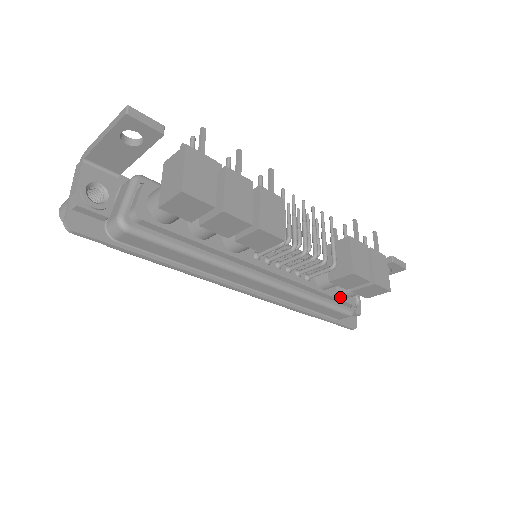
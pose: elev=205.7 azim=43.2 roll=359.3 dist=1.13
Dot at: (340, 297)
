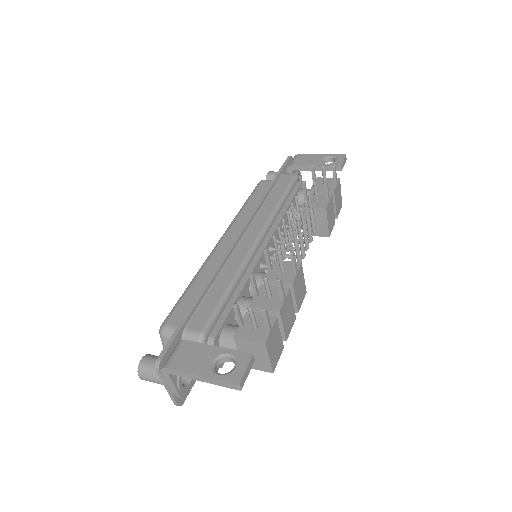
Dot at: occluded
